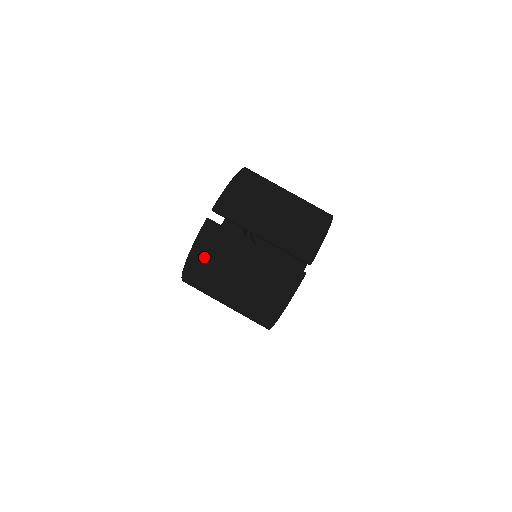
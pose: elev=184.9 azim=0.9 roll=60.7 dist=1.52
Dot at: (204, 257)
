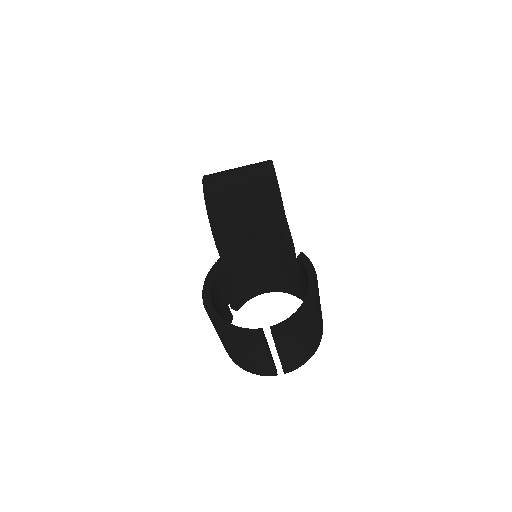
Dot at: (236, 340)
